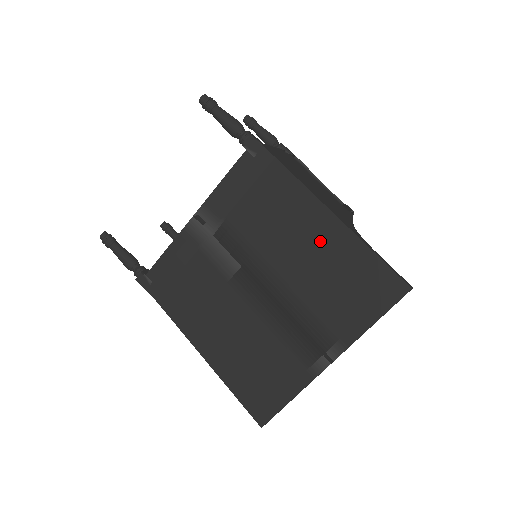
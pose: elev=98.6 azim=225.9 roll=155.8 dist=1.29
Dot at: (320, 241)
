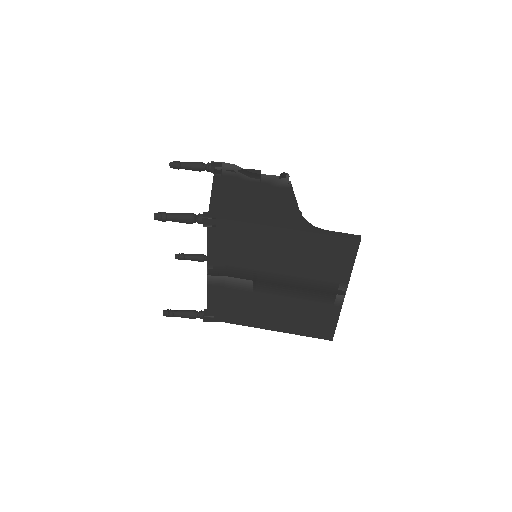
Dot at: (291, 246)
